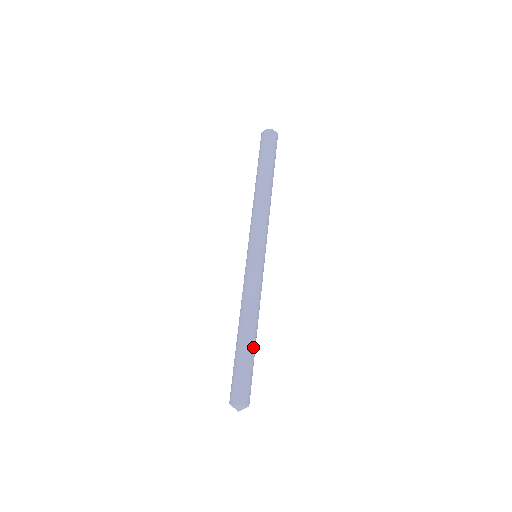
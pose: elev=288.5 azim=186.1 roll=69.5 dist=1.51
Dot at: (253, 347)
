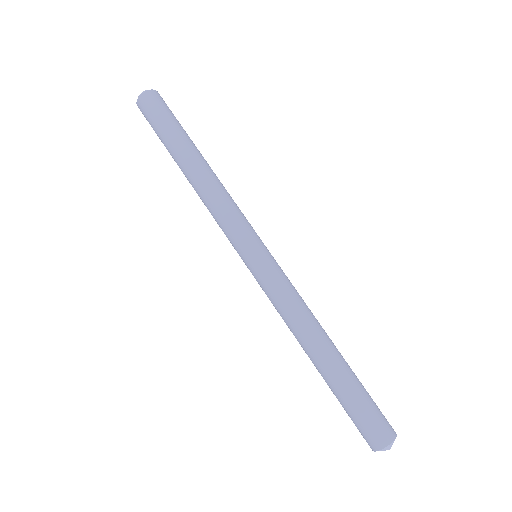
Dot at: (343, 366)
